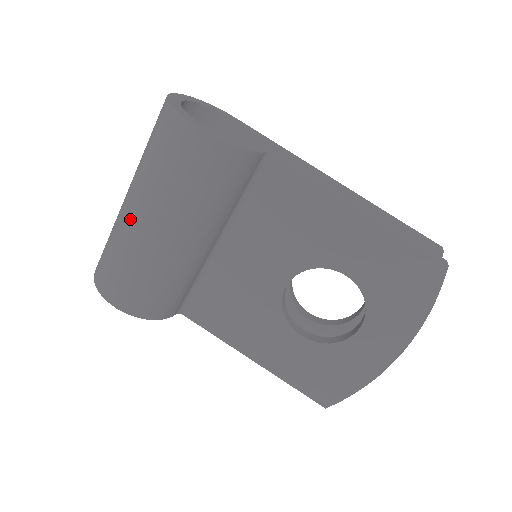
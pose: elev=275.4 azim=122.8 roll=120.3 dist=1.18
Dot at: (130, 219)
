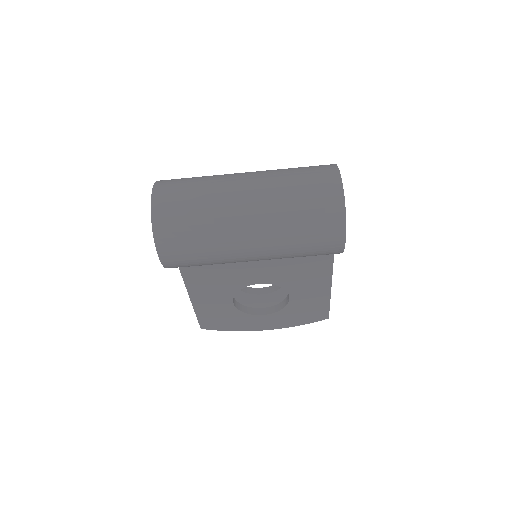
Dot at: (241, 233)
